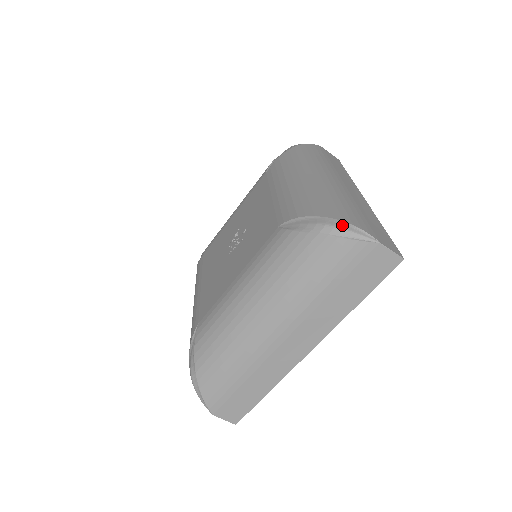
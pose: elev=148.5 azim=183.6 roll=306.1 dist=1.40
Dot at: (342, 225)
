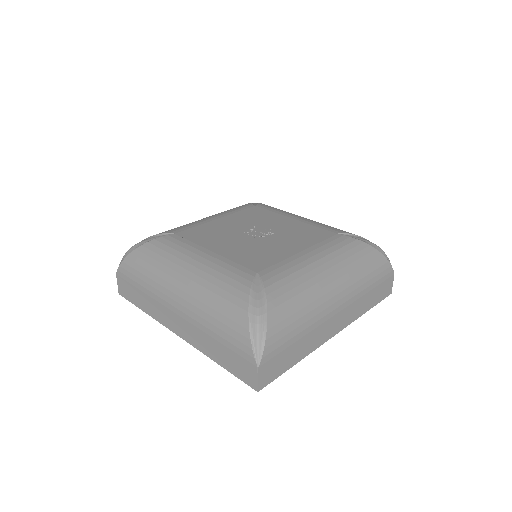
Dot at: (384, 252)
